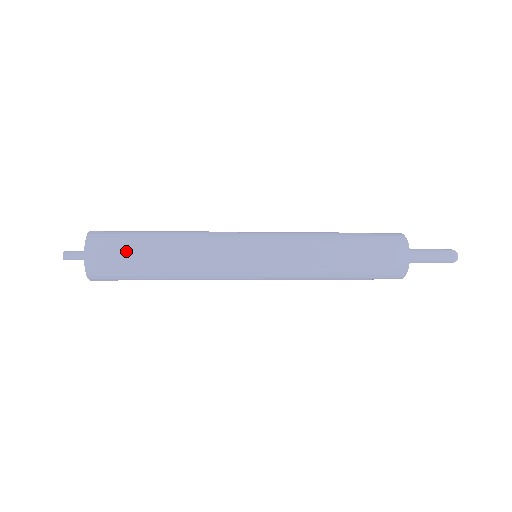
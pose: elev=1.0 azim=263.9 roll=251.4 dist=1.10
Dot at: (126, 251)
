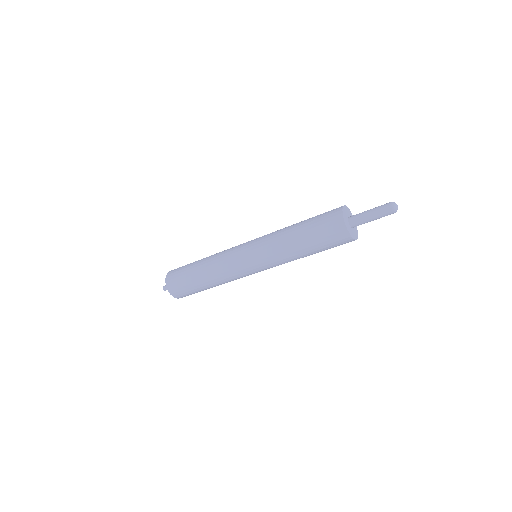
Dot at: (183, 273)
